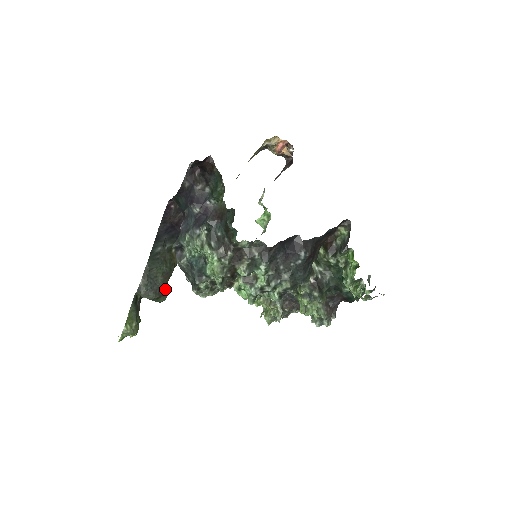
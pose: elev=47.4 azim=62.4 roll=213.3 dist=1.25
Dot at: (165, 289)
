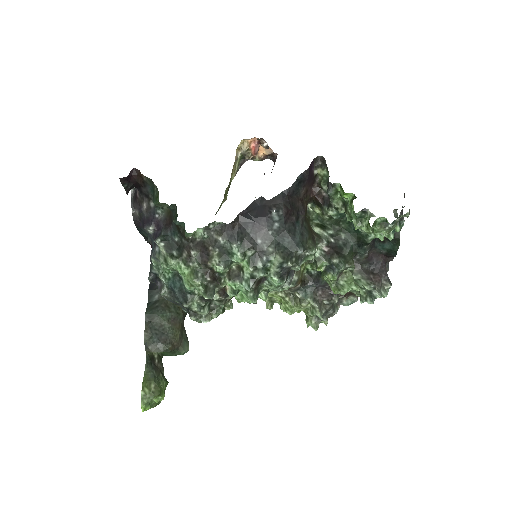
Dot at: (181, 337)
